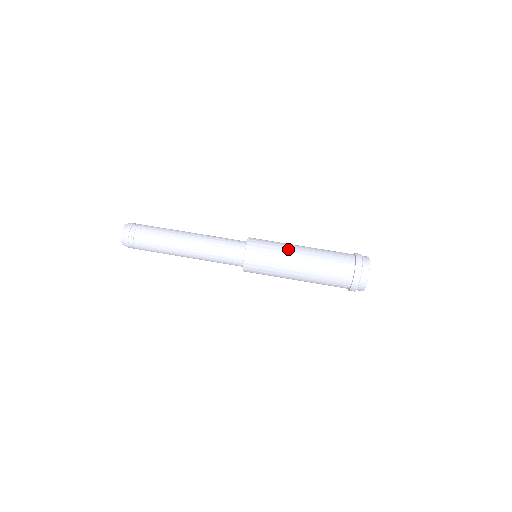
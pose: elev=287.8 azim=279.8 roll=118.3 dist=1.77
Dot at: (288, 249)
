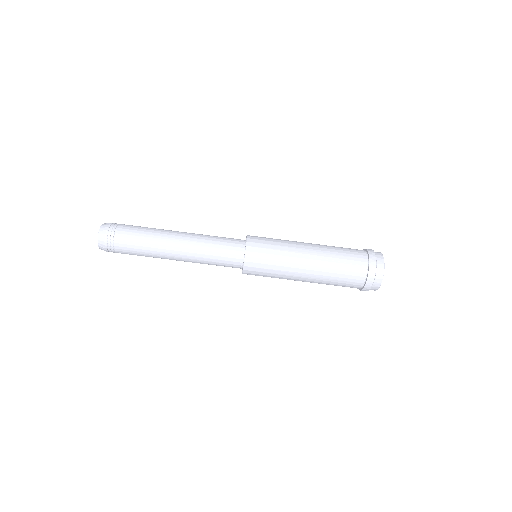
Dot at: (293, 245)
